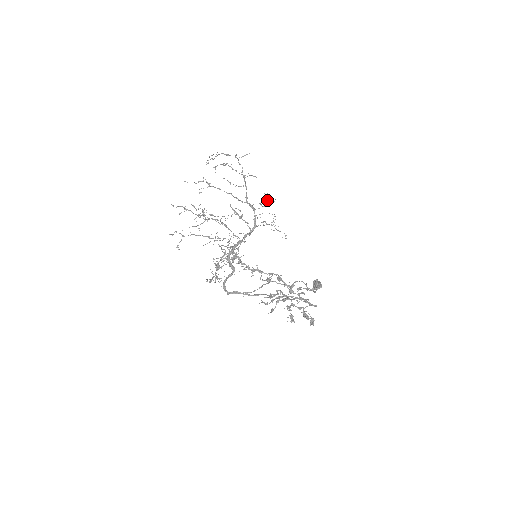
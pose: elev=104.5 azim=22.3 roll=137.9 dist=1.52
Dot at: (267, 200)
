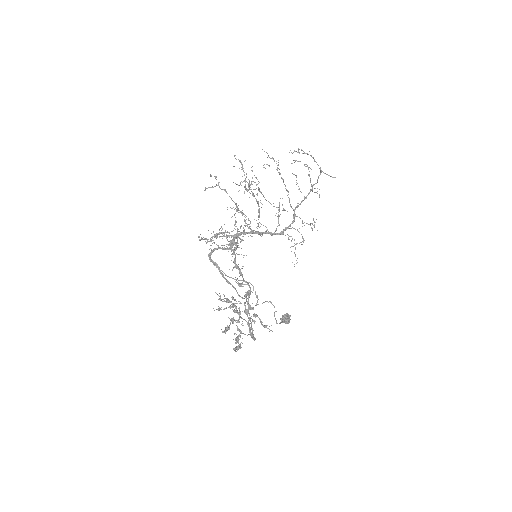
Dot at: occluded
